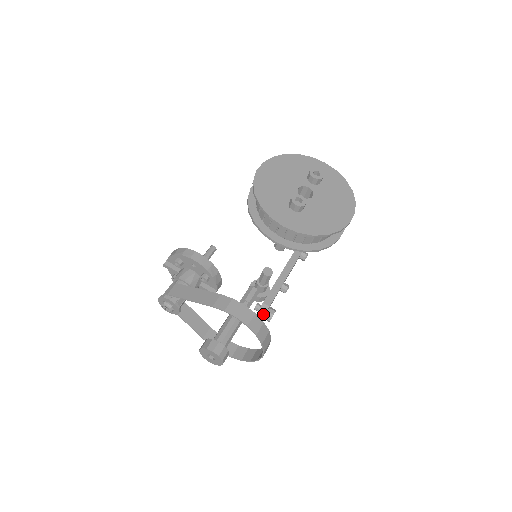
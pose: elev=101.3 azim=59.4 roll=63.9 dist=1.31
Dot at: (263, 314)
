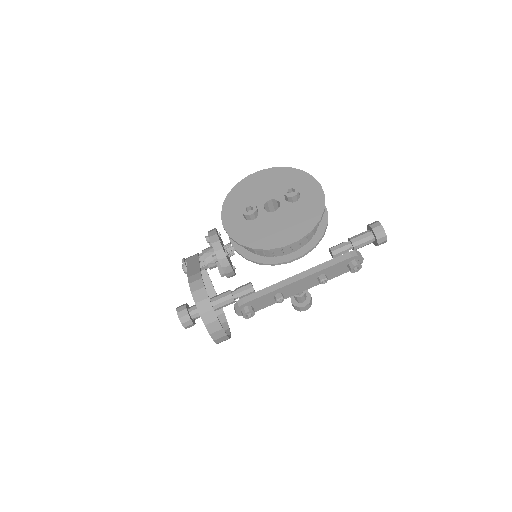
Dot at: (237, 307)
